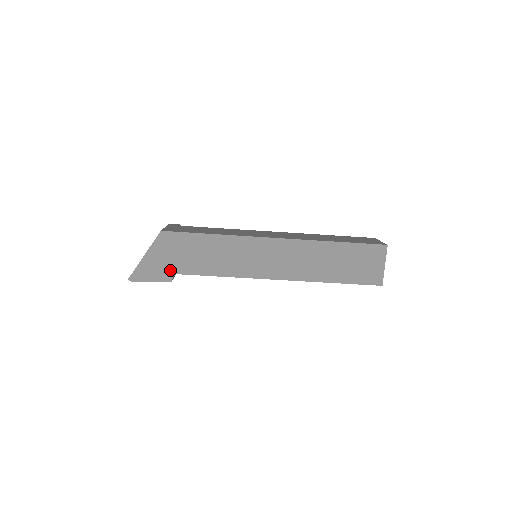
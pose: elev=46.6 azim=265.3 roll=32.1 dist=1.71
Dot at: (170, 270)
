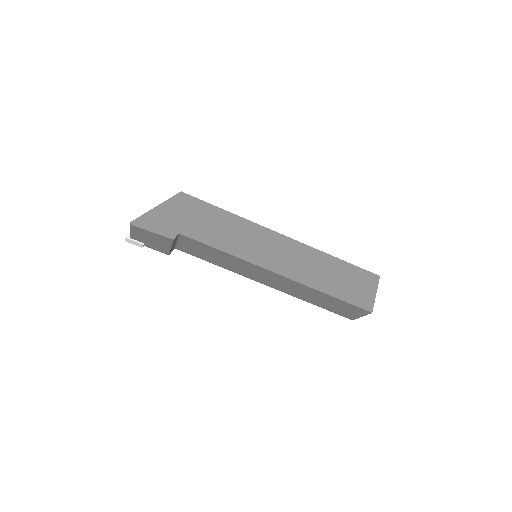
Dot at: (176, 228)
